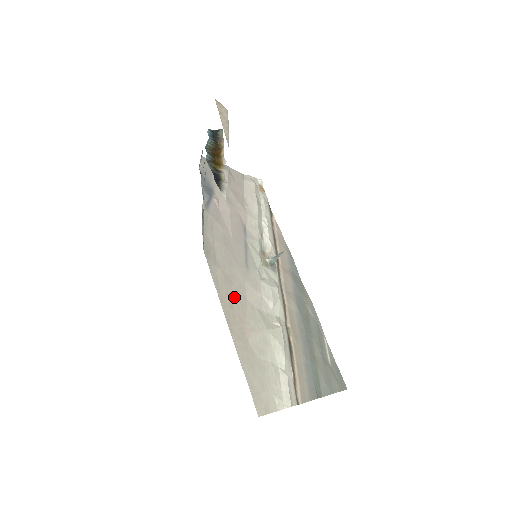
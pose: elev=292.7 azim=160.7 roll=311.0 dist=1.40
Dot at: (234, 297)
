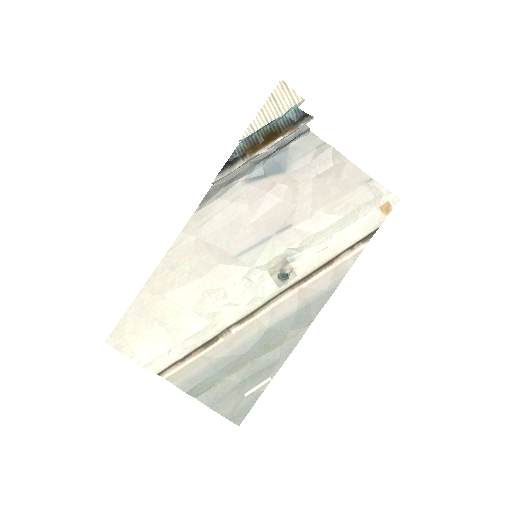
Dot at: (187, 265)
